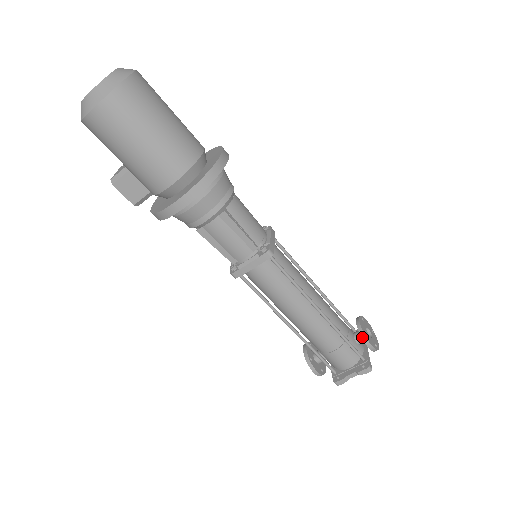
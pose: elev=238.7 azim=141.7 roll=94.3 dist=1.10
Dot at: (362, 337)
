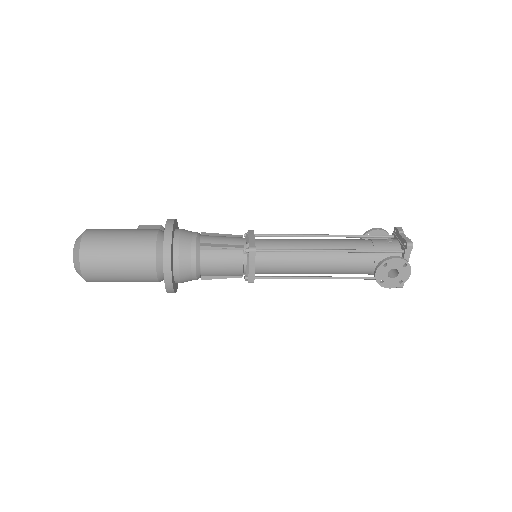
Dot at: (378, 283)
